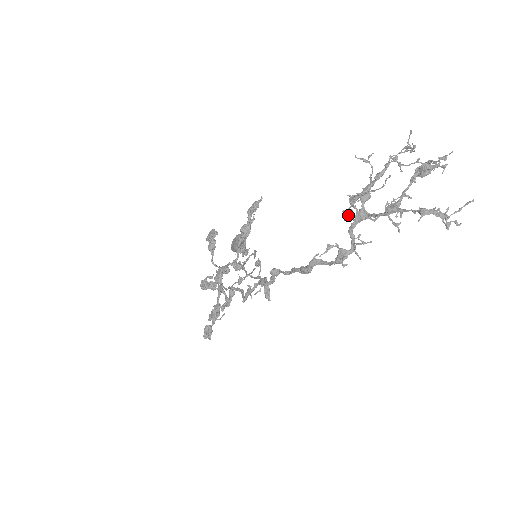
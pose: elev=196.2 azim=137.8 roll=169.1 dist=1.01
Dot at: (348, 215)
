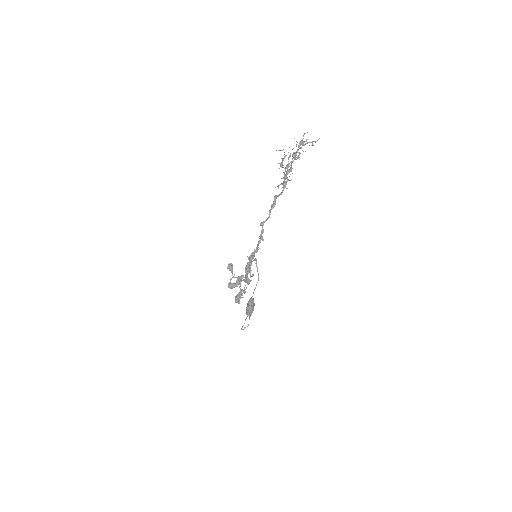
Dot at: (284, 178)
